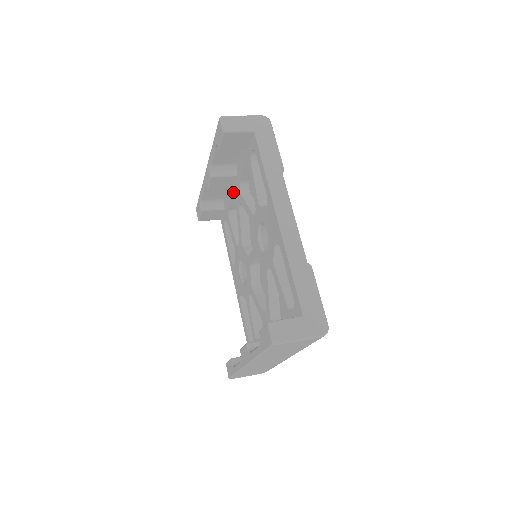
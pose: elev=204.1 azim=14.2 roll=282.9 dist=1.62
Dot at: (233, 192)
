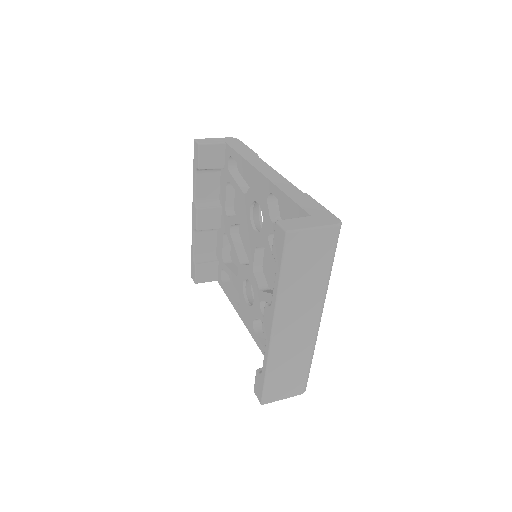
Dot at: (222, 229)
